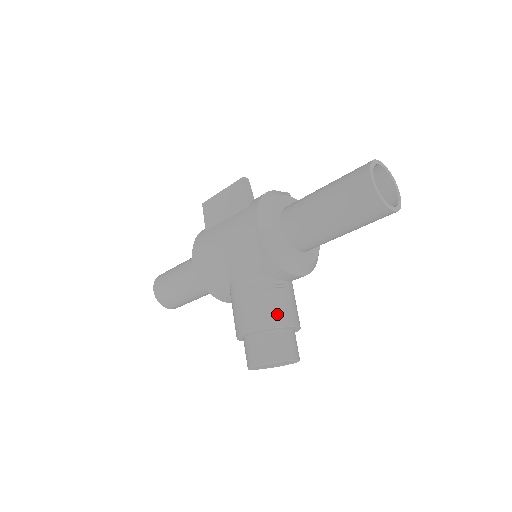
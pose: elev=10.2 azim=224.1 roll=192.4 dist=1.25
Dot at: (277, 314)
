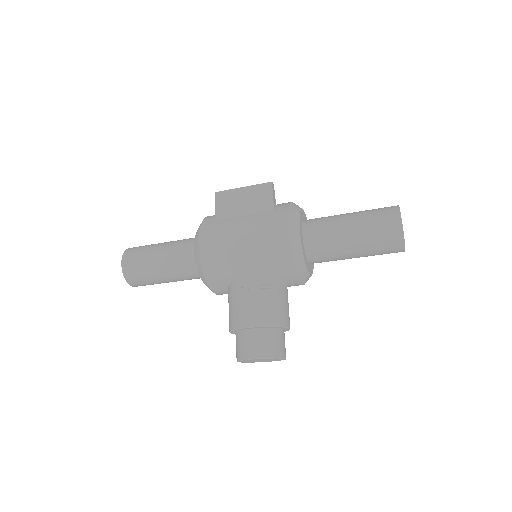
Dot at: (281, 314)
